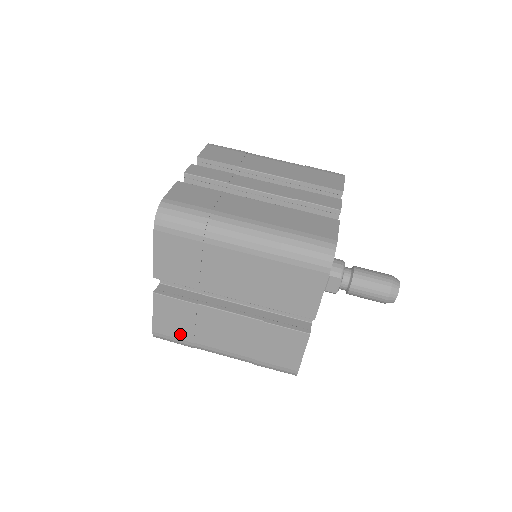
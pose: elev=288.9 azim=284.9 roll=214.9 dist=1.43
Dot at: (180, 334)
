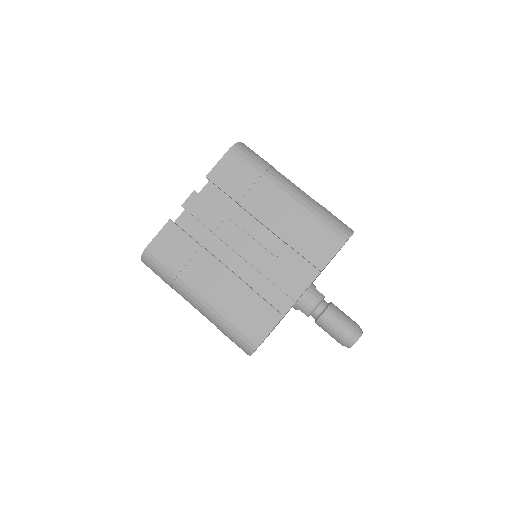
Dot at: occluded
